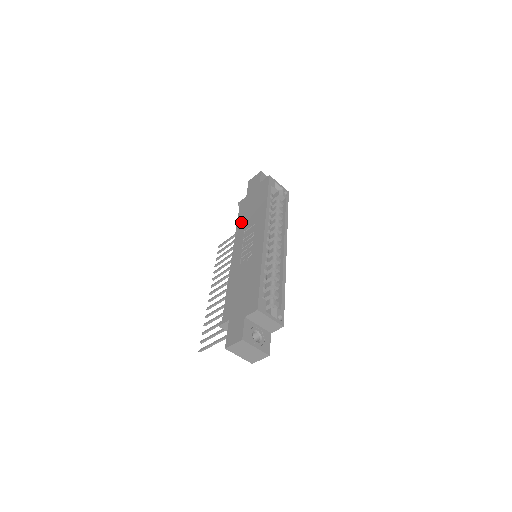
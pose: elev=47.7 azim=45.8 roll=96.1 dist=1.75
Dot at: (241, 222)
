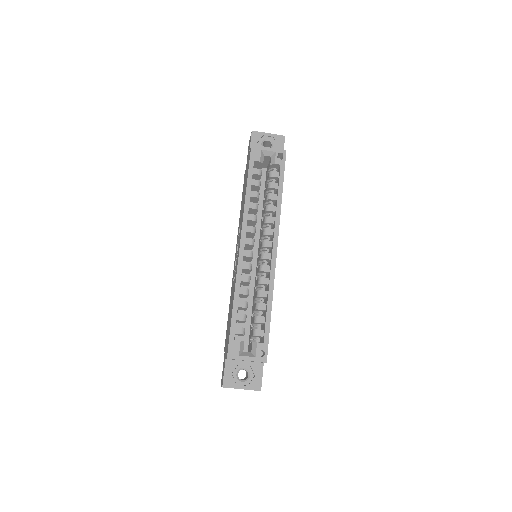
Dot at: (240, 211)
